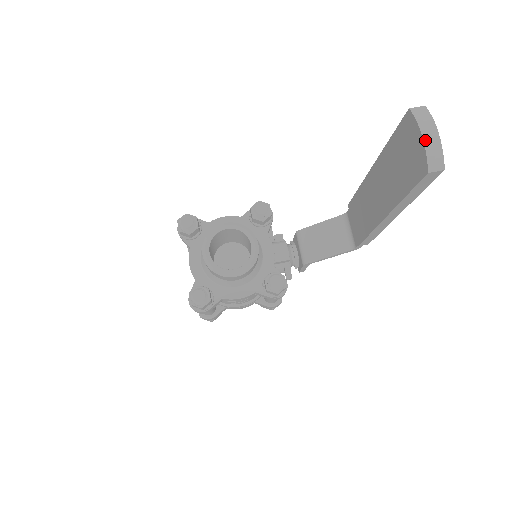
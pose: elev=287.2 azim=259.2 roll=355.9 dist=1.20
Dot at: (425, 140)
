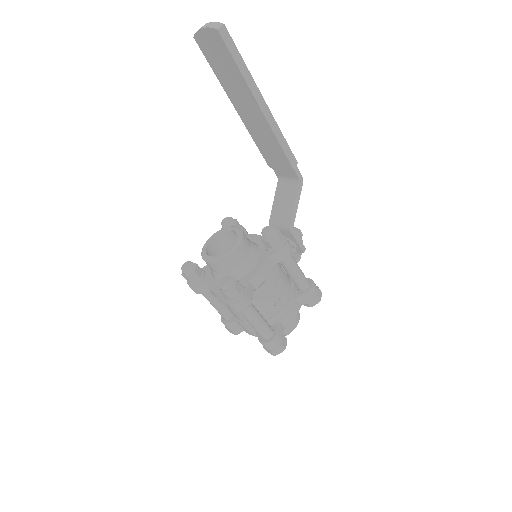
Dot at: (204, 27)
